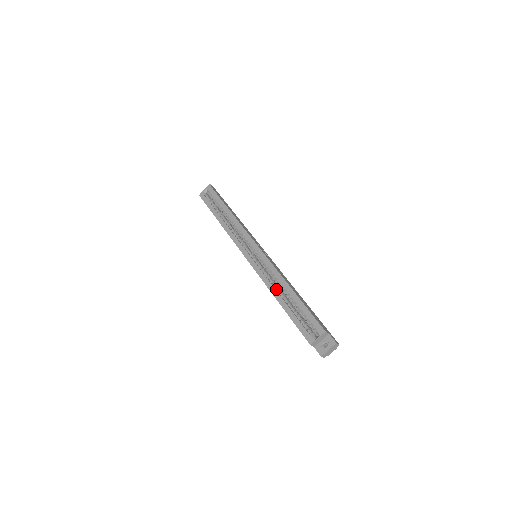
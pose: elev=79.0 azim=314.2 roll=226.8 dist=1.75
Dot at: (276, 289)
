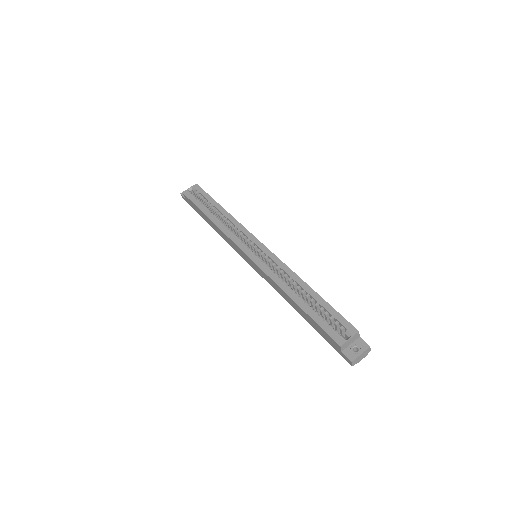
Dot at: (288, 287)
